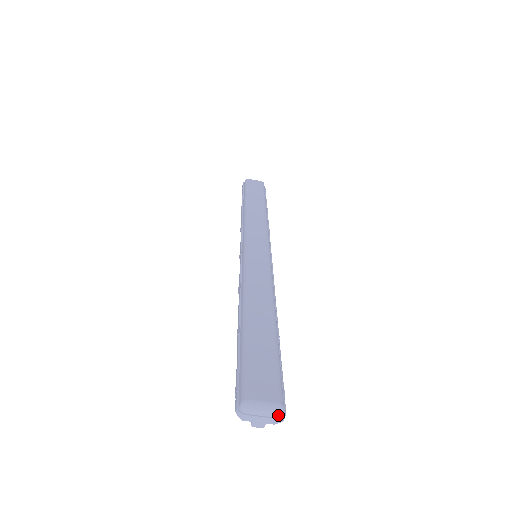
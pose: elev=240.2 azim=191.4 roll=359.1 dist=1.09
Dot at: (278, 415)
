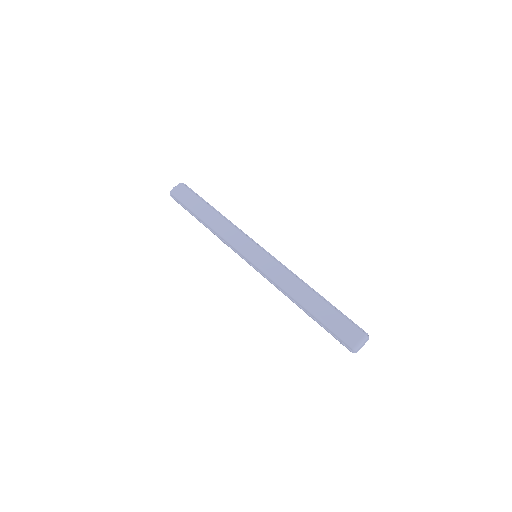
Dot at: (367, 339)
